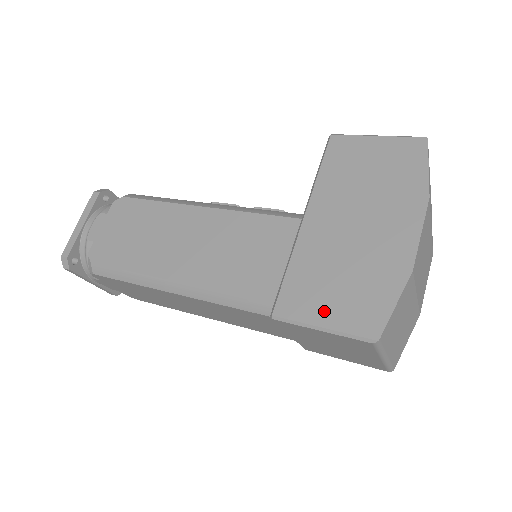
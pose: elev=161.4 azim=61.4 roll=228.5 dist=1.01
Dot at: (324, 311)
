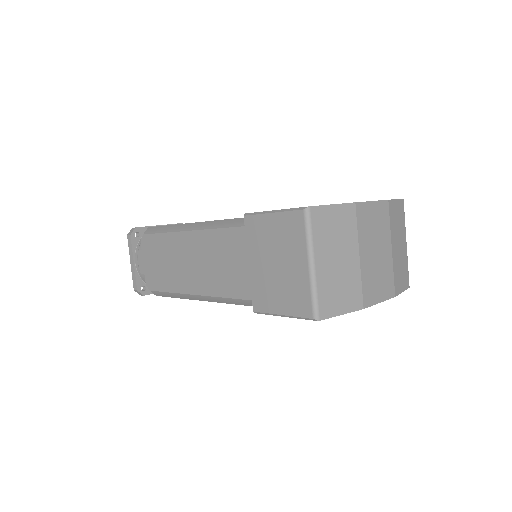
Dot at: occluded
